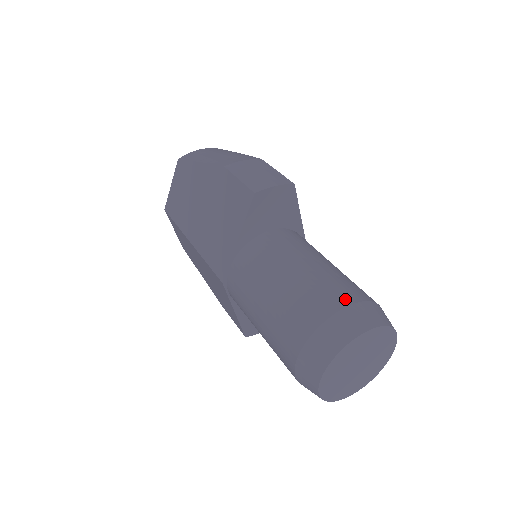
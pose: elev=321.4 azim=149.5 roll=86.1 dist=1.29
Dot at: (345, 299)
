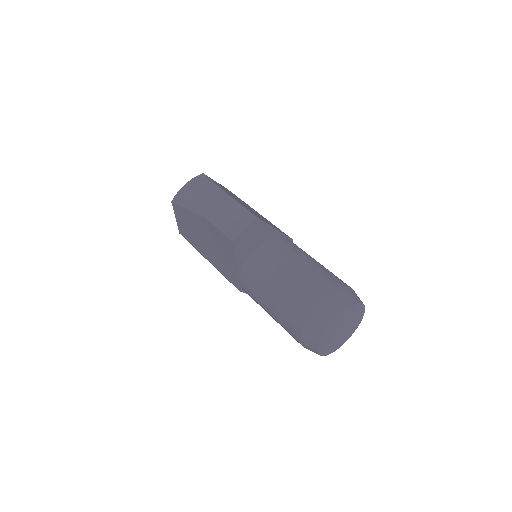
Dot at: (317, 299)
